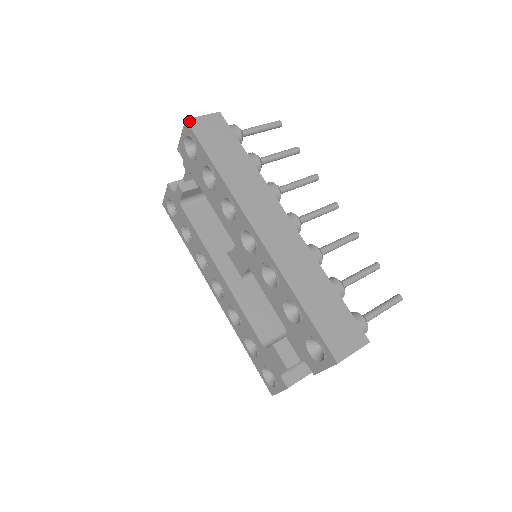
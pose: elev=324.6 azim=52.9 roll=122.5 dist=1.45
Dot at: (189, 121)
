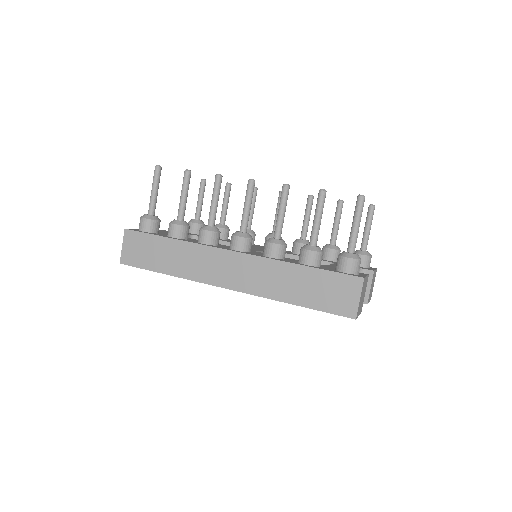
Dot at: (122, 262)
